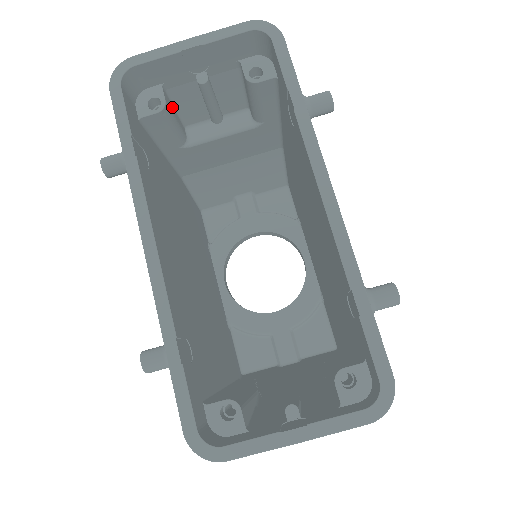
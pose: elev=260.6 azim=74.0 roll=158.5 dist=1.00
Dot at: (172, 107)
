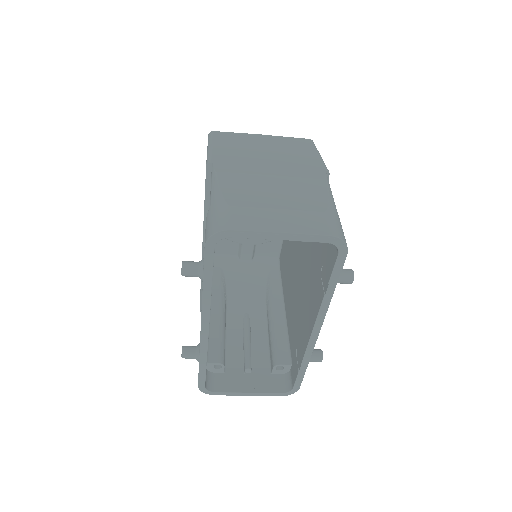
Dot at: occluded
